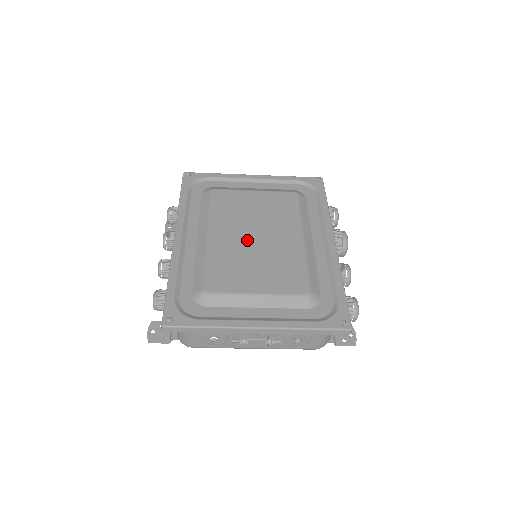
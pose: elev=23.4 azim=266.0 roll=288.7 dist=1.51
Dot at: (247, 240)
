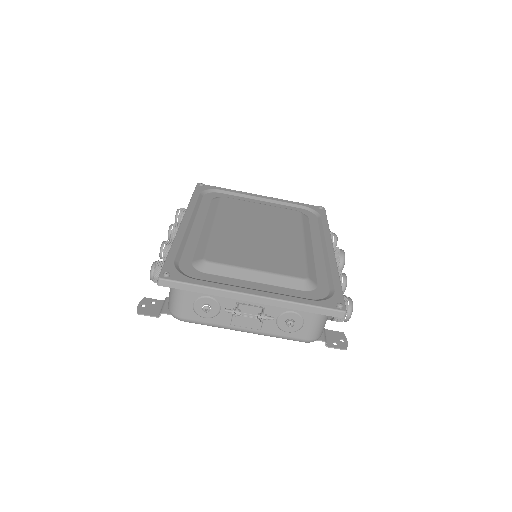
Dot at: (251, 233)
